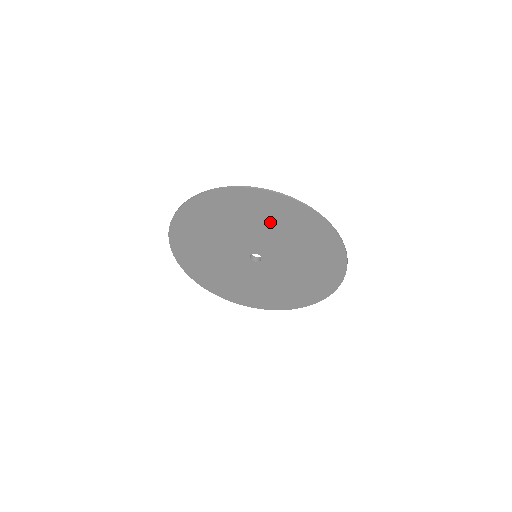
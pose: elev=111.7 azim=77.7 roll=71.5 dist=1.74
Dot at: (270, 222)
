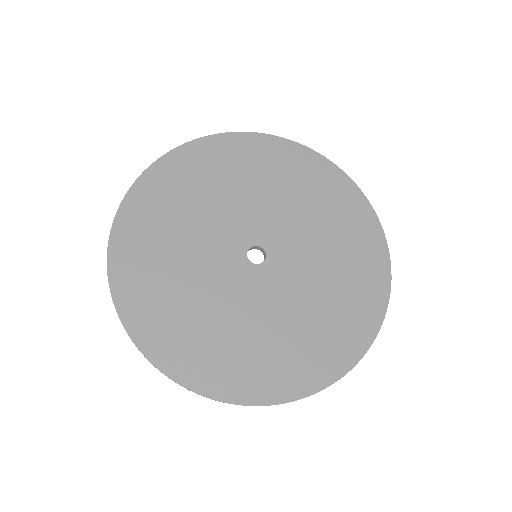
Dot at: (212, 186)
